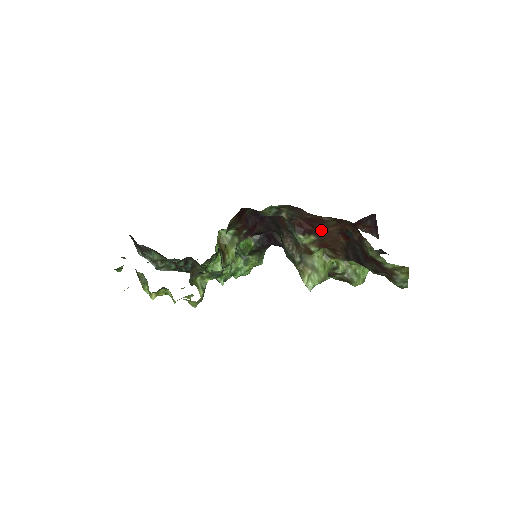
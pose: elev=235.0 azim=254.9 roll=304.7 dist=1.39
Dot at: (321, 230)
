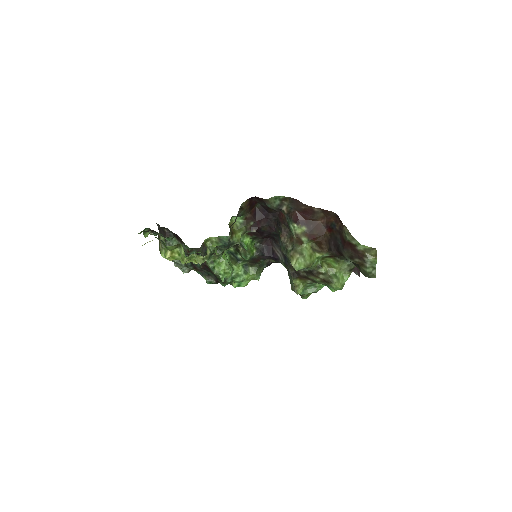
Dot at: (311, 222)
